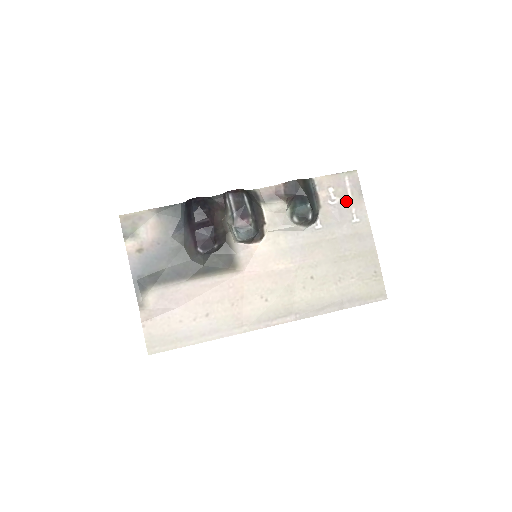
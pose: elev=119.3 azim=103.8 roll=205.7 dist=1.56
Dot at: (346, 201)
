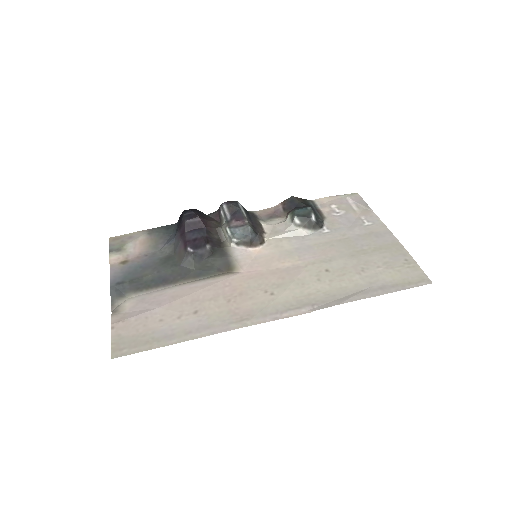
Dot at: (352, 212)
